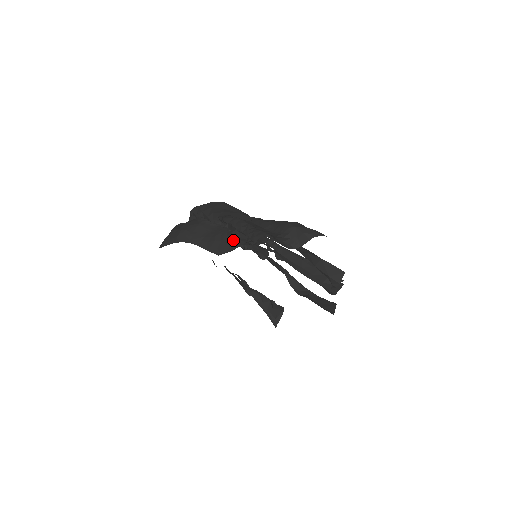
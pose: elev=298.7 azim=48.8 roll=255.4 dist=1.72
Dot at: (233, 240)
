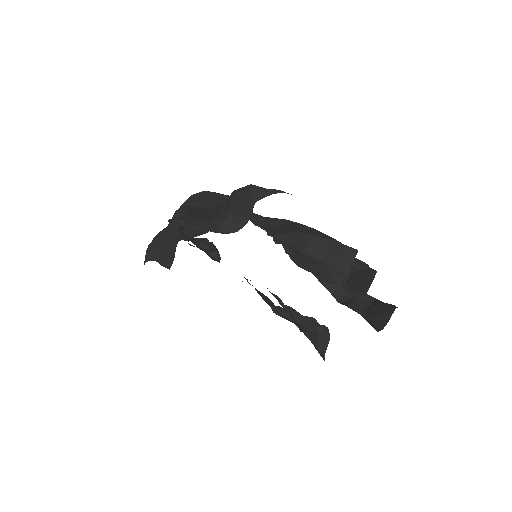
Dot at: (175, 242)
